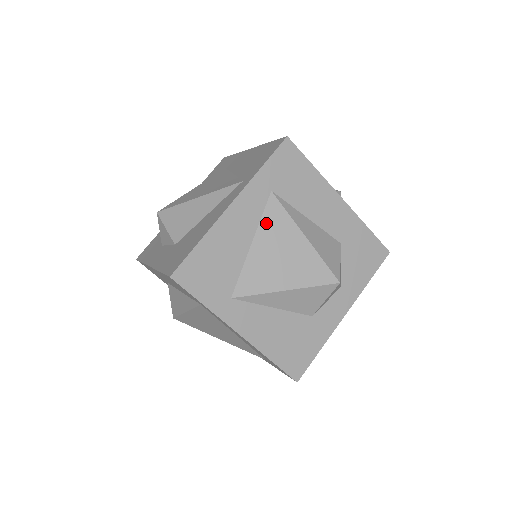
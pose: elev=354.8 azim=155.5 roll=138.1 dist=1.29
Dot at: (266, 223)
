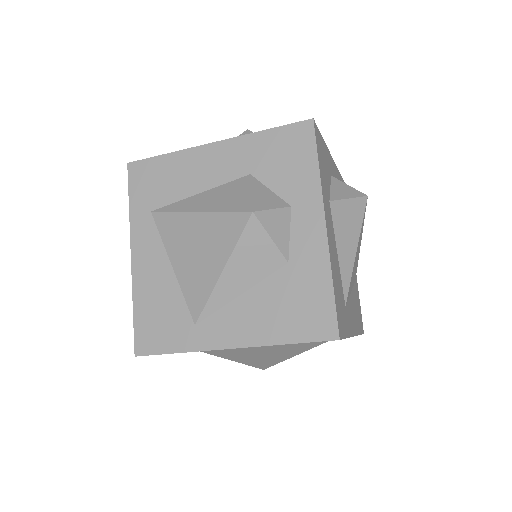
Dot at: (167, 238)
